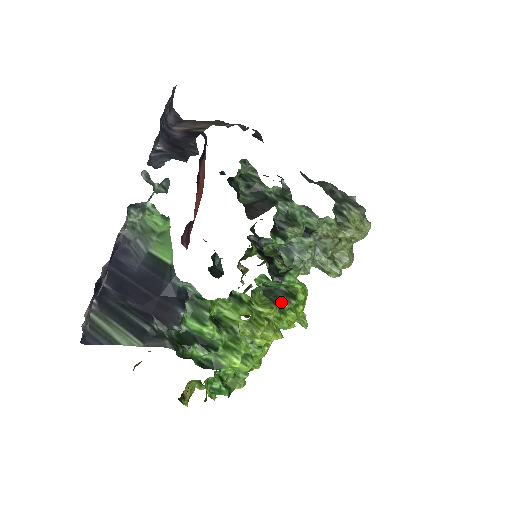
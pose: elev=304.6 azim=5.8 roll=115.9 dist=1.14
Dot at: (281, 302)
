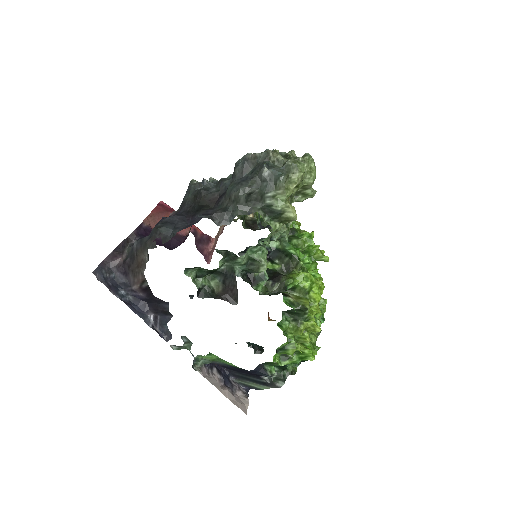
Dot at: (302, 316)
